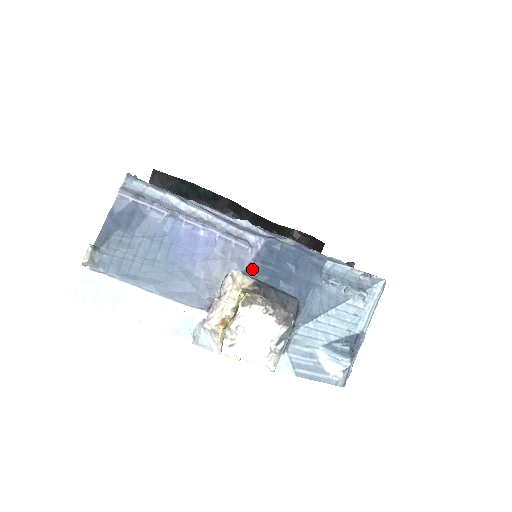
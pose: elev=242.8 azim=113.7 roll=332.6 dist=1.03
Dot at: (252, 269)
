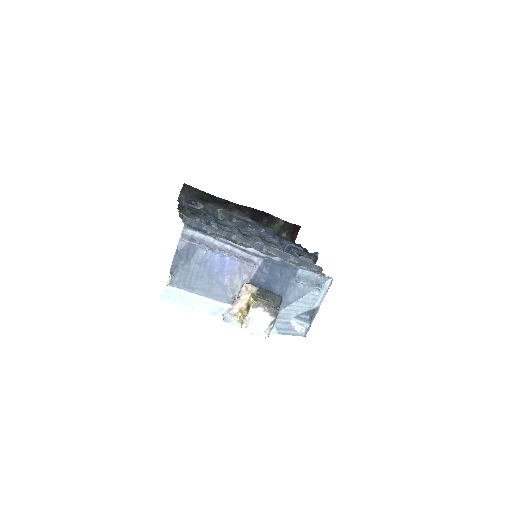
Dot at: (256, 278)
